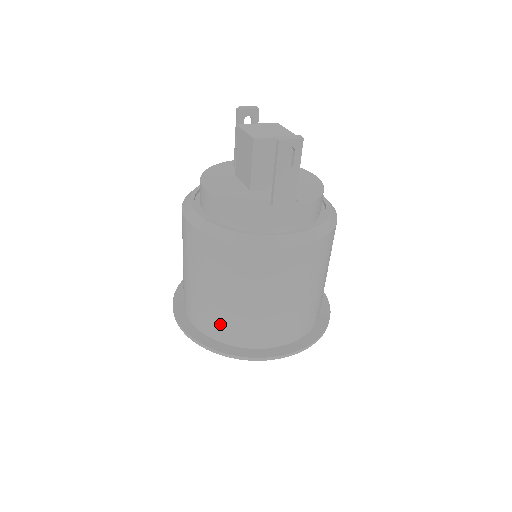
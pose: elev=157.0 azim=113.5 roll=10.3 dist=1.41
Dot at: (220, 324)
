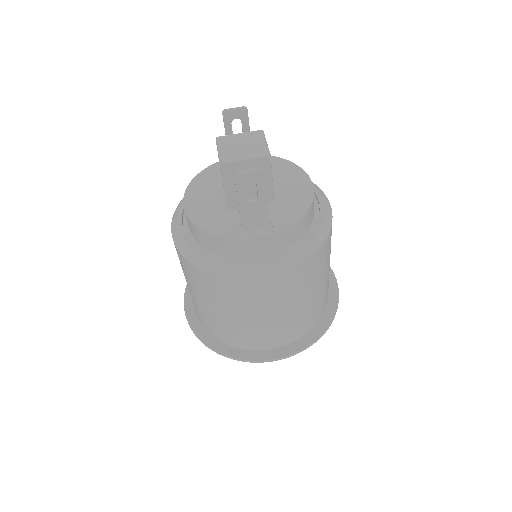
Dot at: (211, 325)
